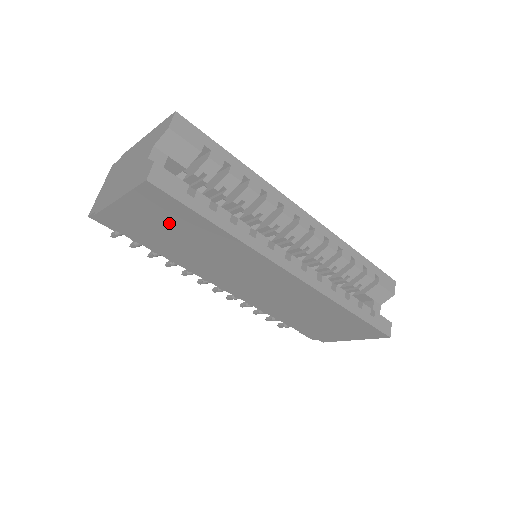
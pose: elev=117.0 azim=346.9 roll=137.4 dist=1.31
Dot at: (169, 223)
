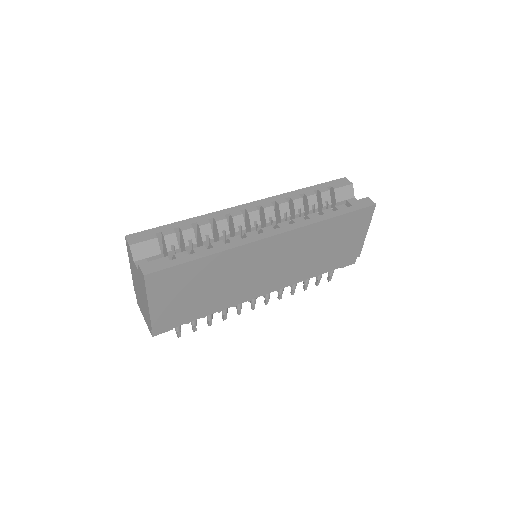
Dot at: (184, 287)
